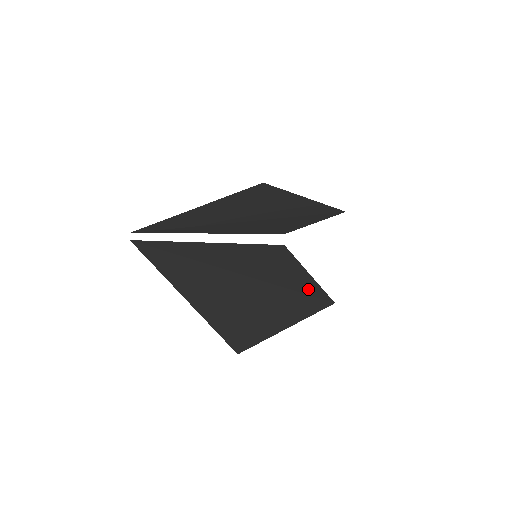
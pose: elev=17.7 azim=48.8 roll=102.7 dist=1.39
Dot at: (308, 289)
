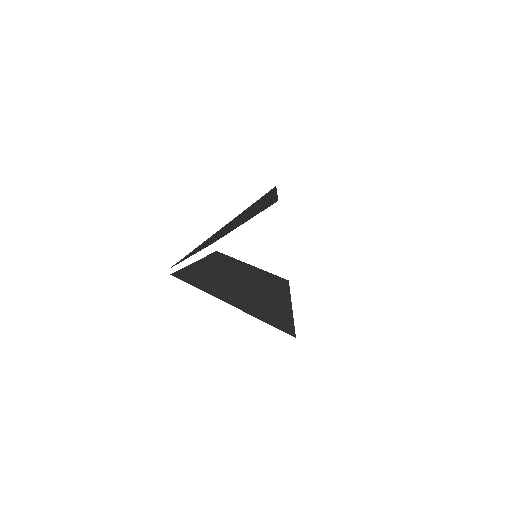
Dot at: (265, 275)
